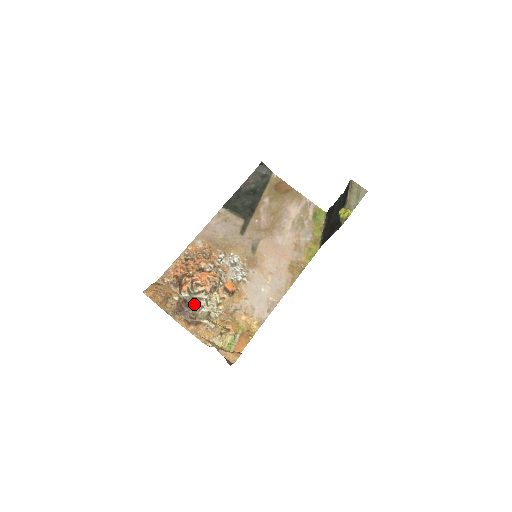
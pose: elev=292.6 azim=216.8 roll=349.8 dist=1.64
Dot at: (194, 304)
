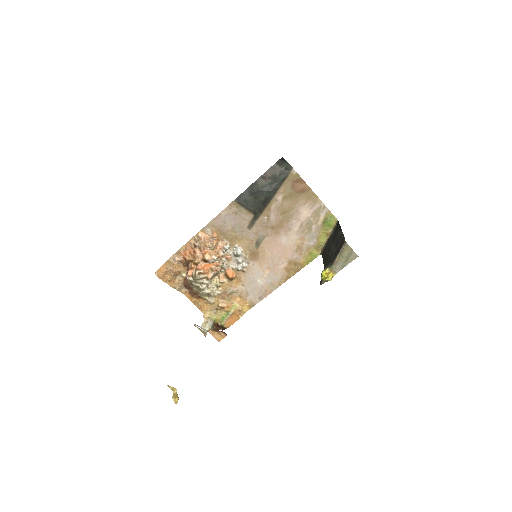
Dot at: (196, 287)
